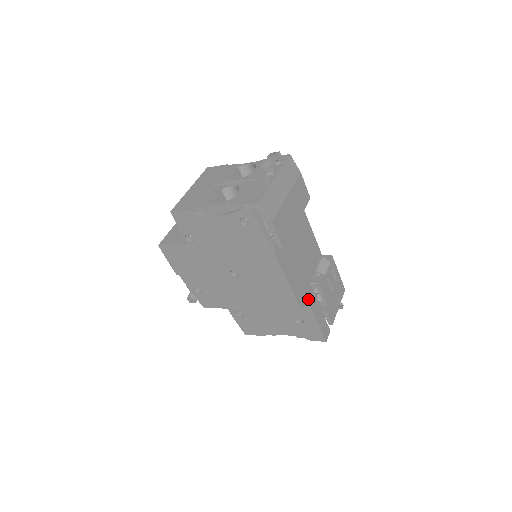
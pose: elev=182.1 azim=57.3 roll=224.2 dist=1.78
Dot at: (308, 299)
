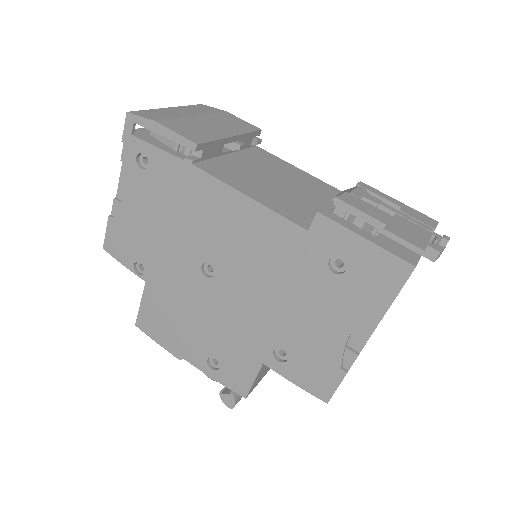
Dot at: occluded
